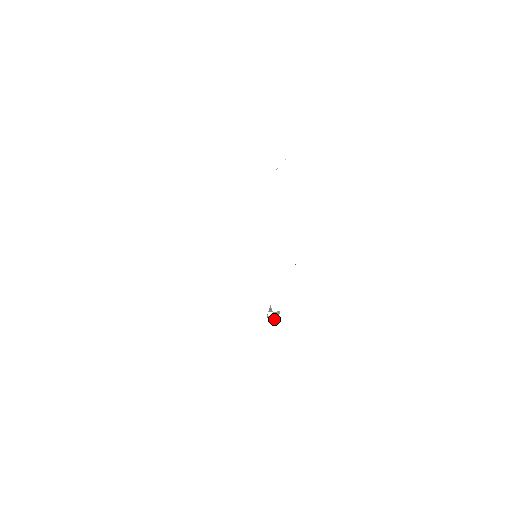
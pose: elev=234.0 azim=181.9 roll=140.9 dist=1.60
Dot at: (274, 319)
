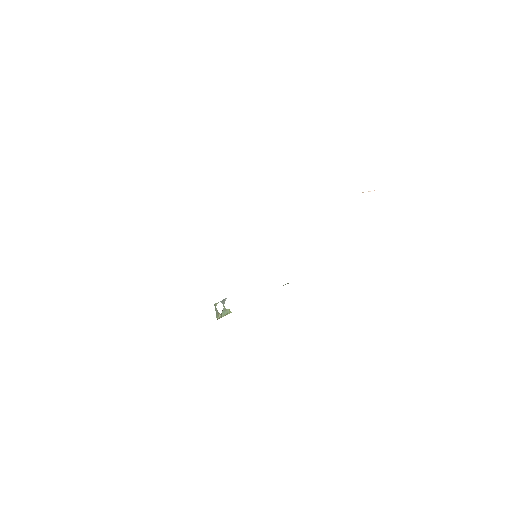
Dot at: occluded
